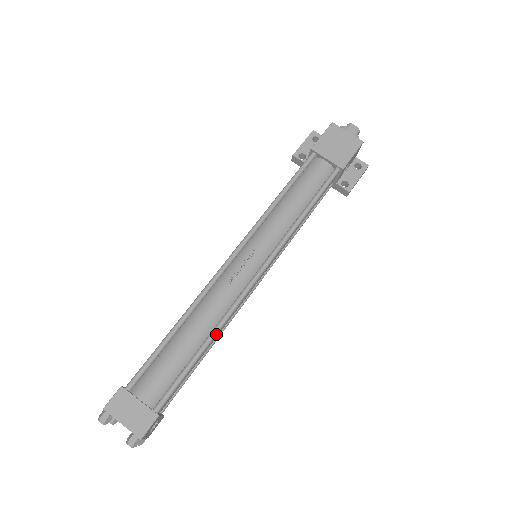
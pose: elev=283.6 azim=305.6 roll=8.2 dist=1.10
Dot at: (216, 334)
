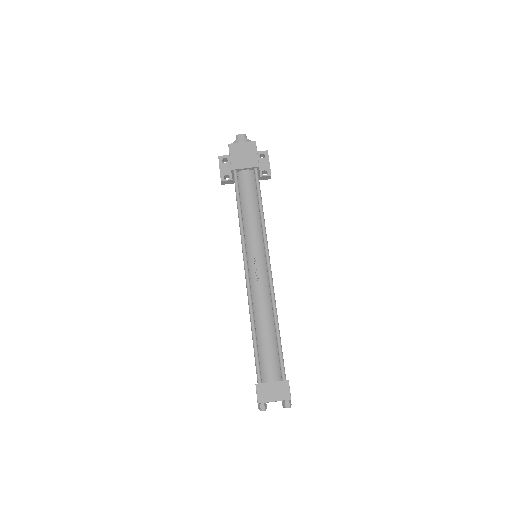
Dot at: (277, 315)
